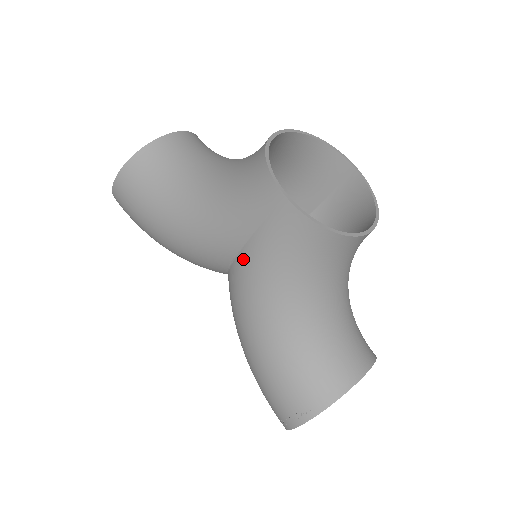
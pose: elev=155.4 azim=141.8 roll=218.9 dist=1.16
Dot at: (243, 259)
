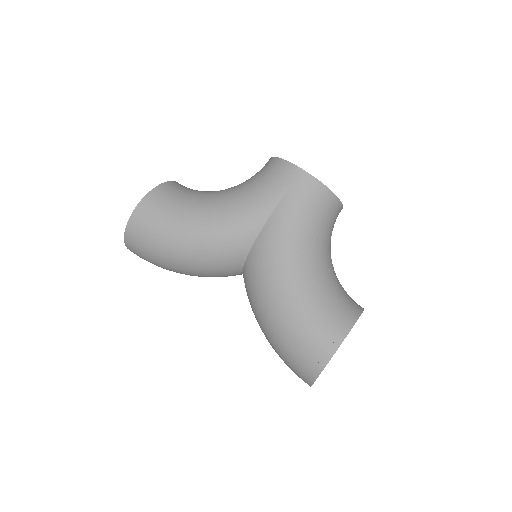
Dot at: (271, 225)
